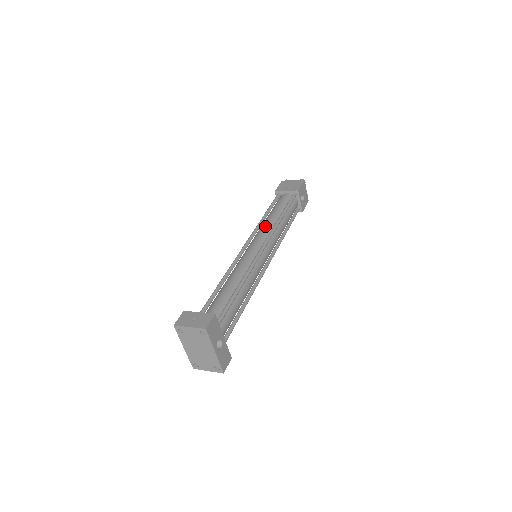
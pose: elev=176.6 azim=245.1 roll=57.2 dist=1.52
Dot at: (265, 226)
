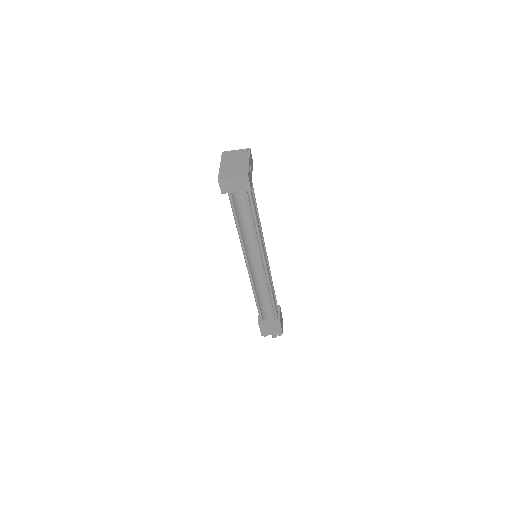
Dot at: occluded
